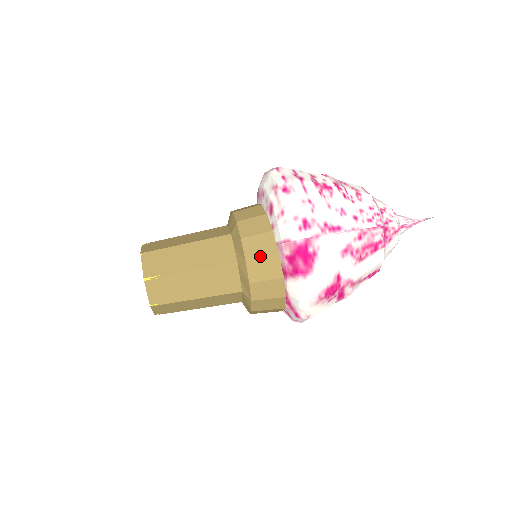
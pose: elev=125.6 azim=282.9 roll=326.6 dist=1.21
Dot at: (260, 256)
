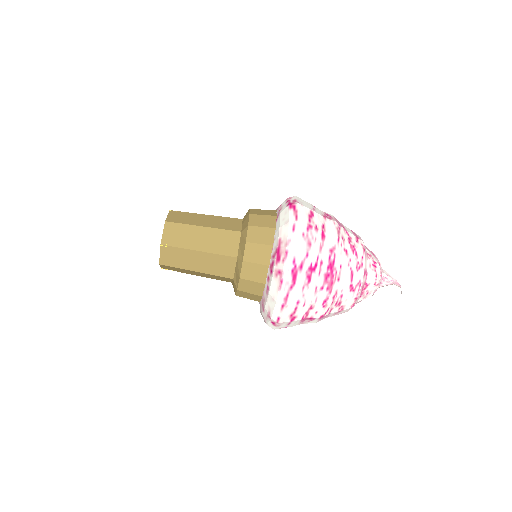
Dot at: occluded
